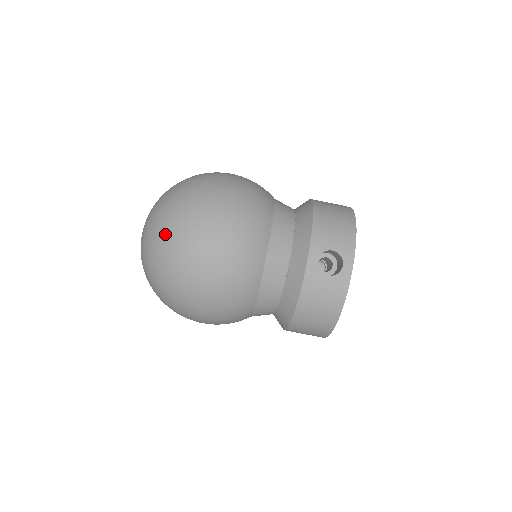
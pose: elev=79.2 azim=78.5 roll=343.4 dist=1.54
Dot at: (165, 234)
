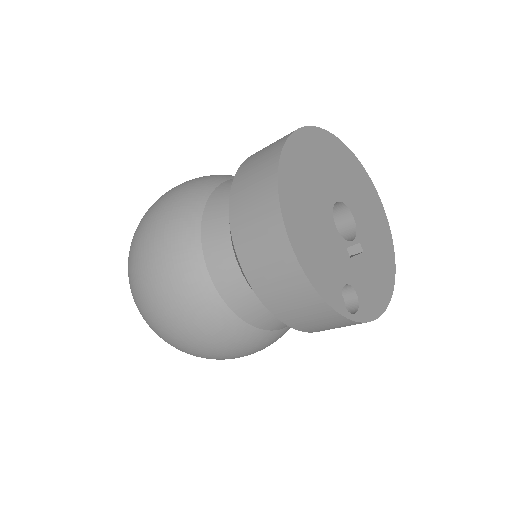
Dot at: occluded
